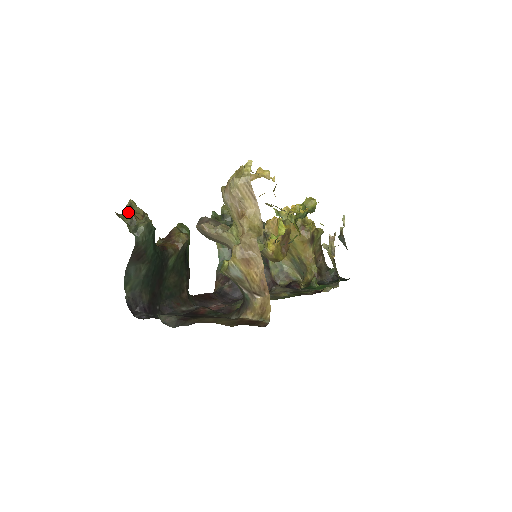
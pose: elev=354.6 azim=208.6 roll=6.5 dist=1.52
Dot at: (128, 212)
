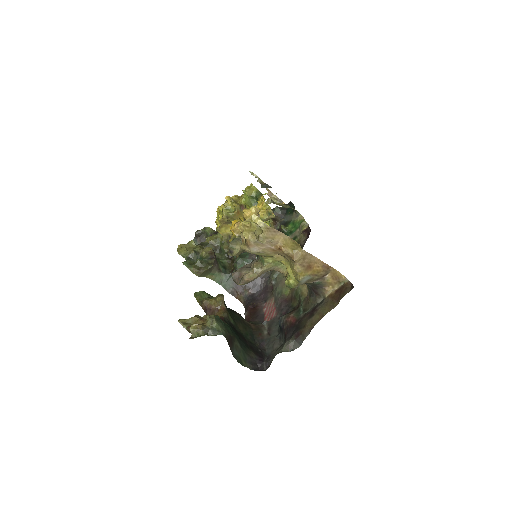
Dot at: (195, 329)
